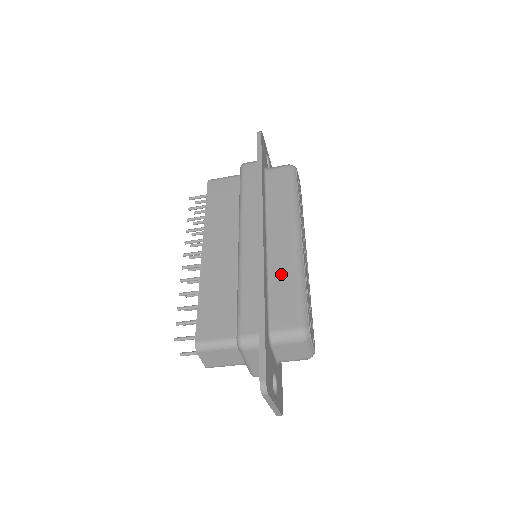
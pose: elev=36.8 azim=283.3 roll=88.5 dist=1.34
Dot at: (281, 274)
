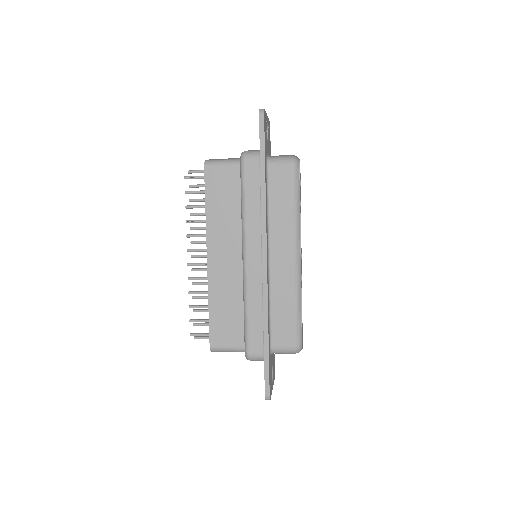
Dot at: (281, 296)
